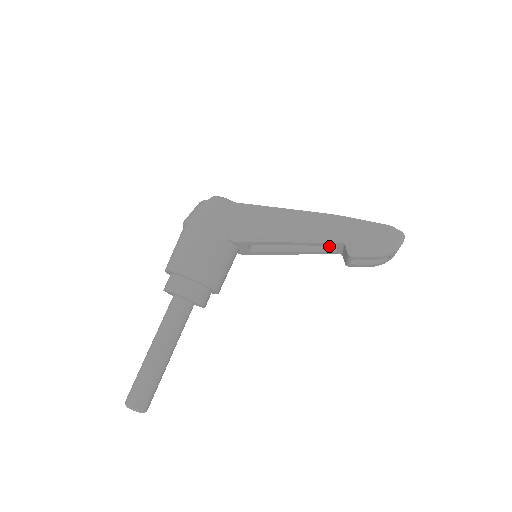
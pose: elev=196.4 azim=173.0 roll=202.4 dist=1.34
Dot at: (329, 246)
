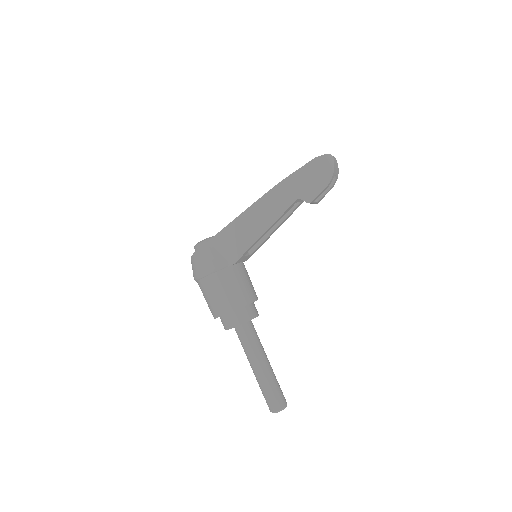
Dot at: occluded
